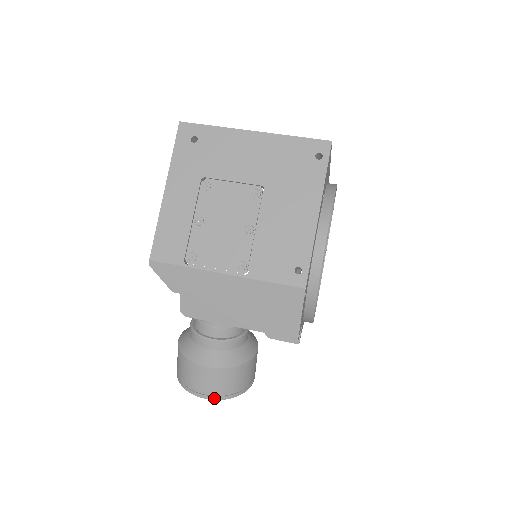
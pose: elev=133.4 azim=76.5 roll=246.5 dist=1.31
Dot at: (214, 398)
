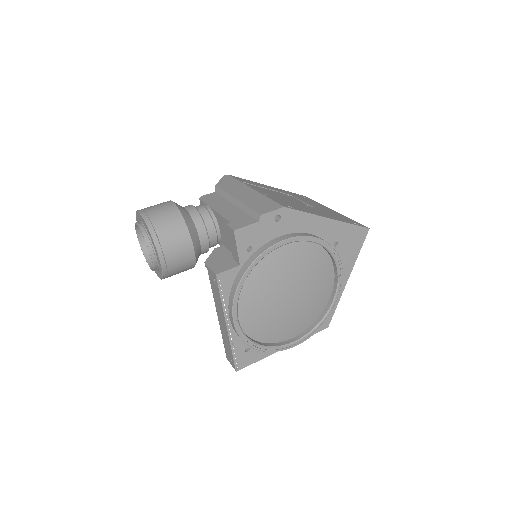
Dot at: (145, 216)
